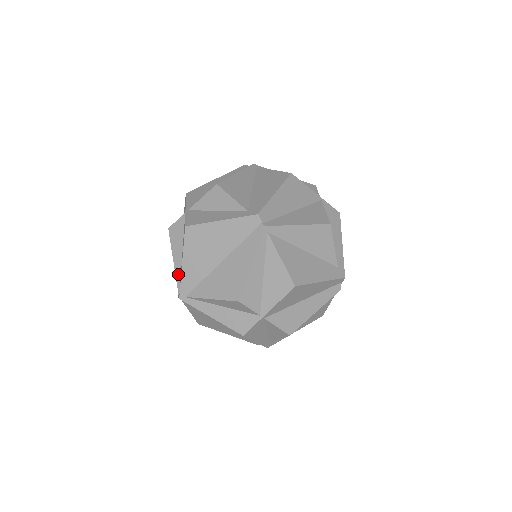
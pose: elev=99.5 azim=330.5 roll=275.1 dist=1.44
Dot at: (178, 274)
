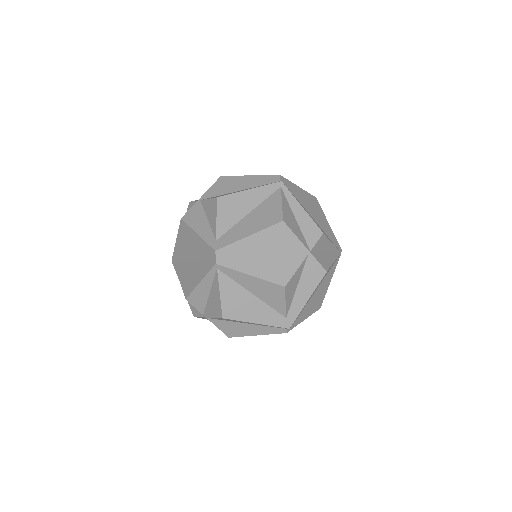
Dot at: occluded
